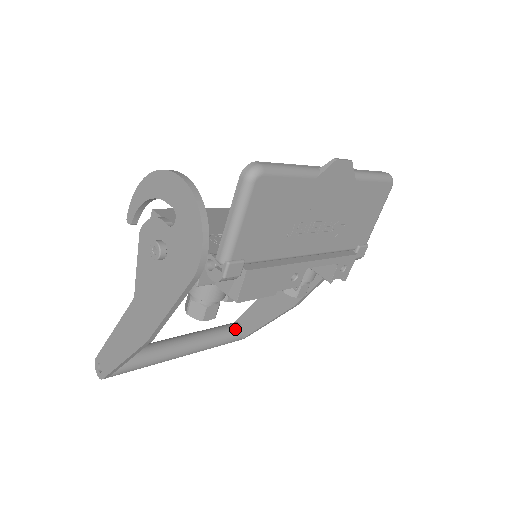
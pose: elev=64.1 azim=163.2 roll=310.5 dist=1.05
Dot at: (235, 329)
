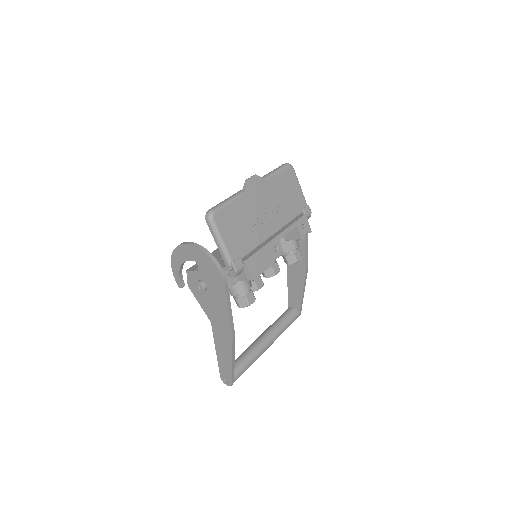
Dot at: (290, 311)
